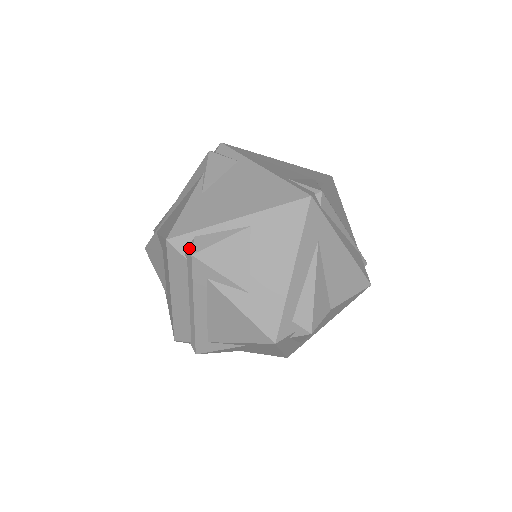
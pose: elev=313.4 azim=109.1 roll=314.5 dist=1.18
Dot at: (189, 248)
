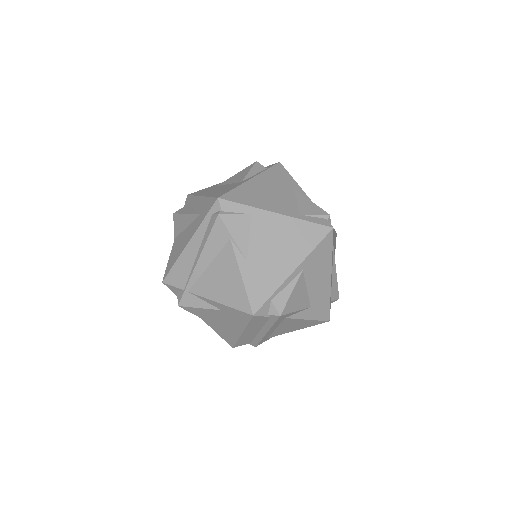
Dot at: (271, 310)
